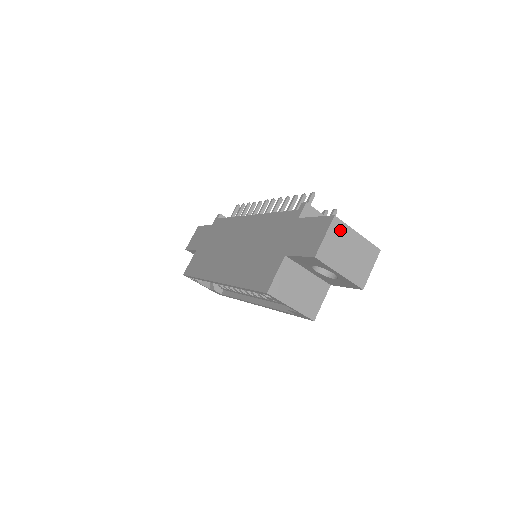
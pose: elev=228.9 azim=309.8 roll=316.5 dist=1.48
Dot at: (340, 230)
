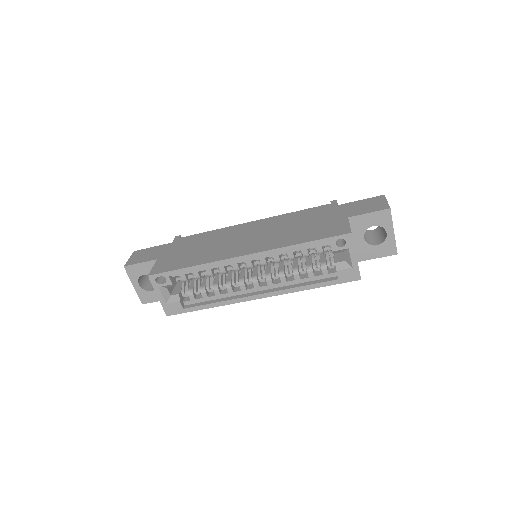
Dot at: occluded
